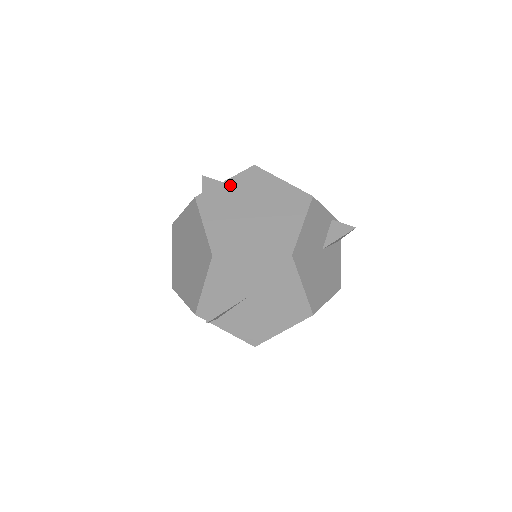
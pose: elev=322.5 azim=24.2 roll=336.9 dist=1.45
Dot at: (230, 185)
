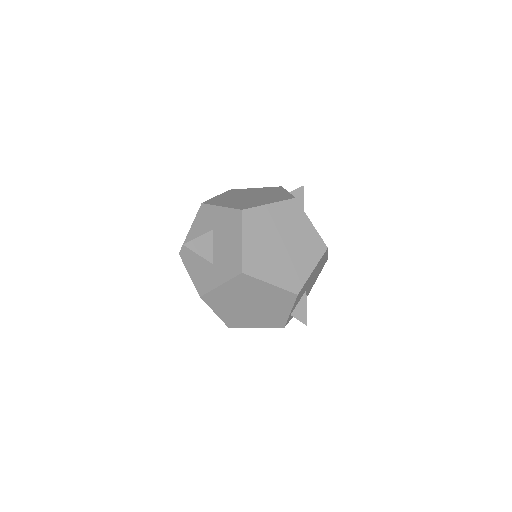
Dot at: (249, 241)
